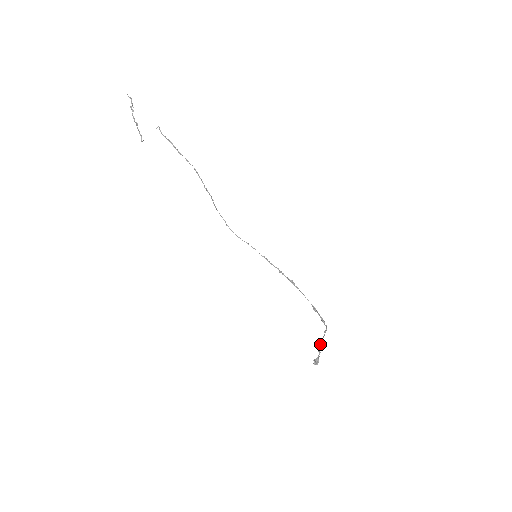
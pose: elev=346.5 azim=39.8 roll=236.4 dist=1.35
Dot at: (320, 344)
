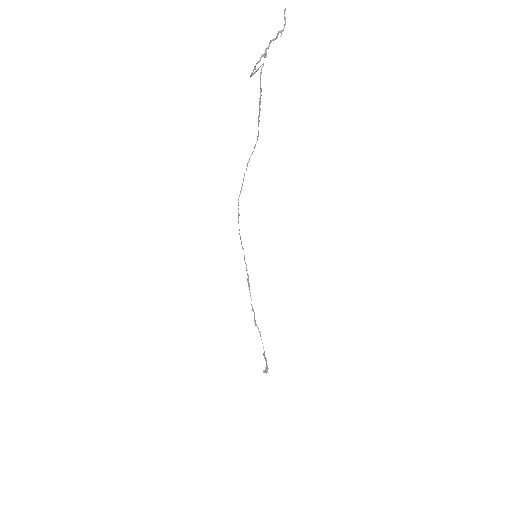
Dot at: occluded
